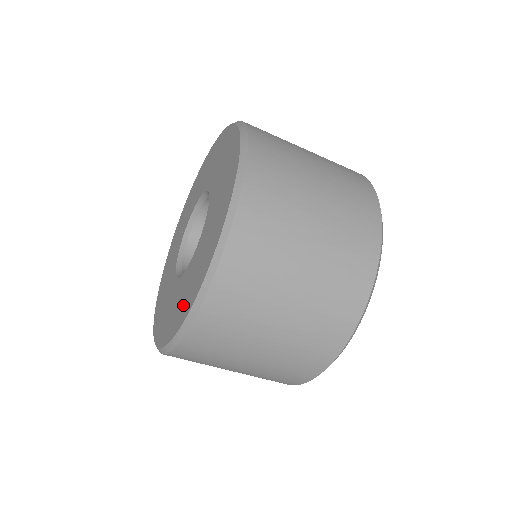
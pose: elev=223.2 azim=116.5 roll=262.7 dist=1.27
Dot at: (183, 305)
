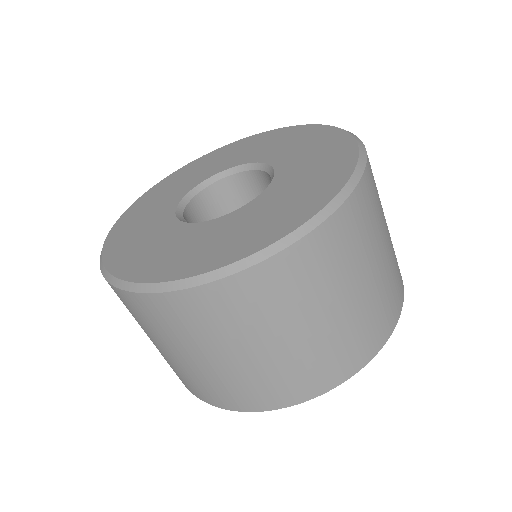
Dot at: (178, 260)
